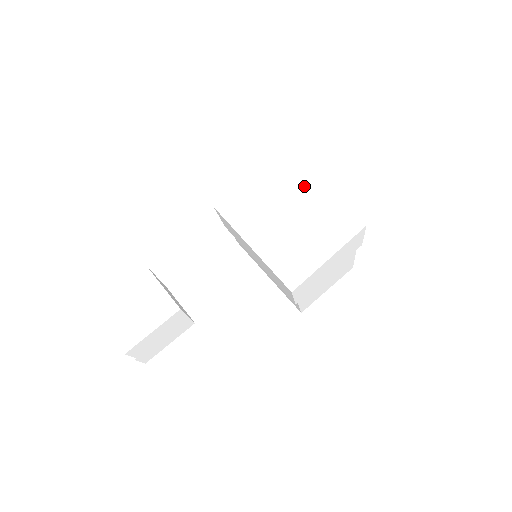
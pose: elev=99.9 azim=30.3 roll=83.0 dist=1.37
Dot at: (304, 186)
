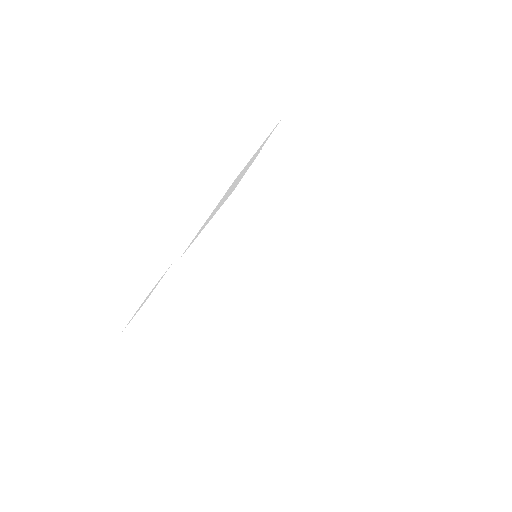
Dot at: (284, 248)
